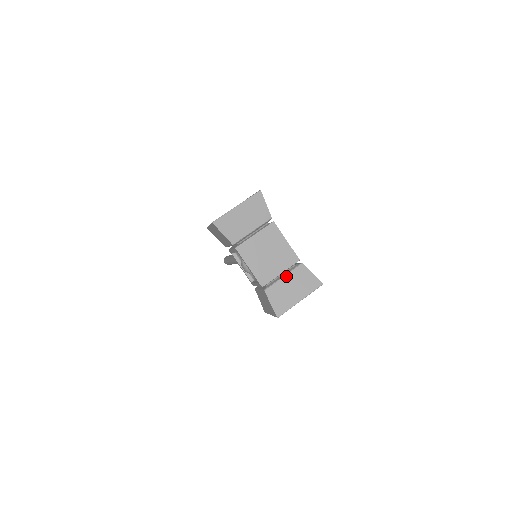
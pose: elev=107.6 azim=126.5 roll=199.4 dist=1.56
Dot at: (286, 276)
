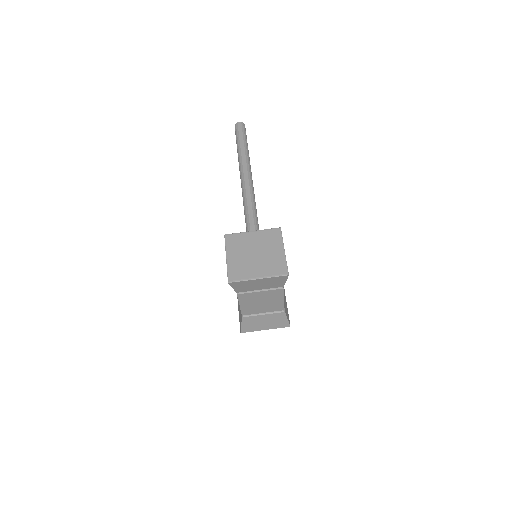
Dot at: (266, 315)
